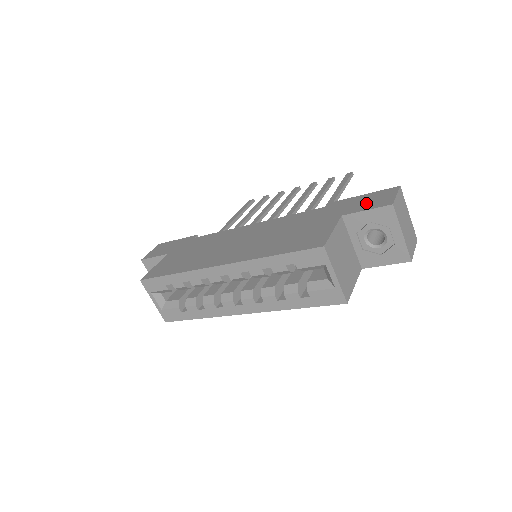
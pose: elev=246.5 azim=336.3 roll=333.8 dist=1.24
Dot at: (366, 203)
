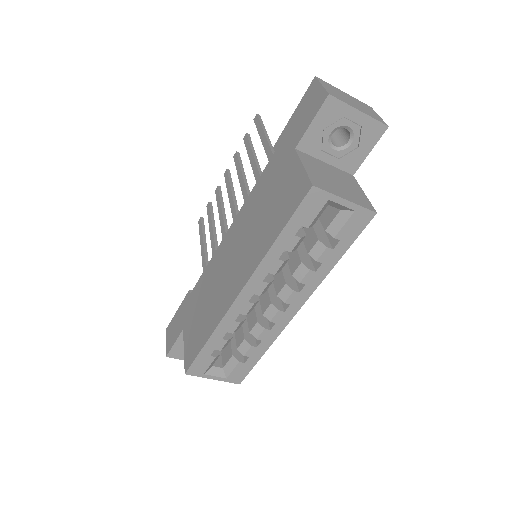
Dot at: (303, 118)
